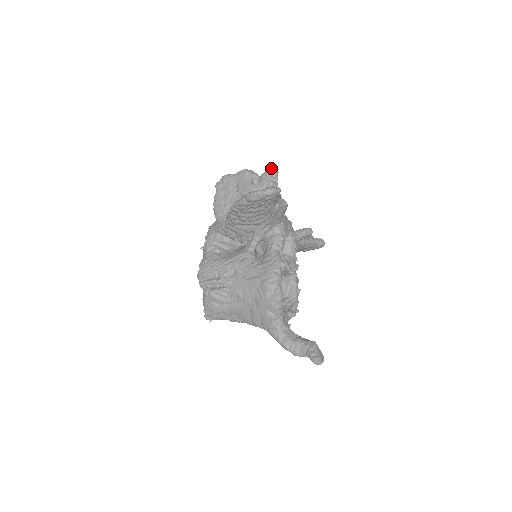
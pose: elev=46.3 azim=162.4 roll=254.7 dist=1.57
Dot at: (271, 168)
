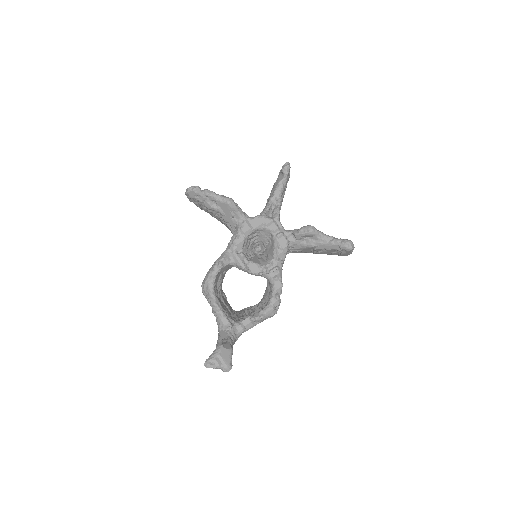
Dot at: (285, 163)
